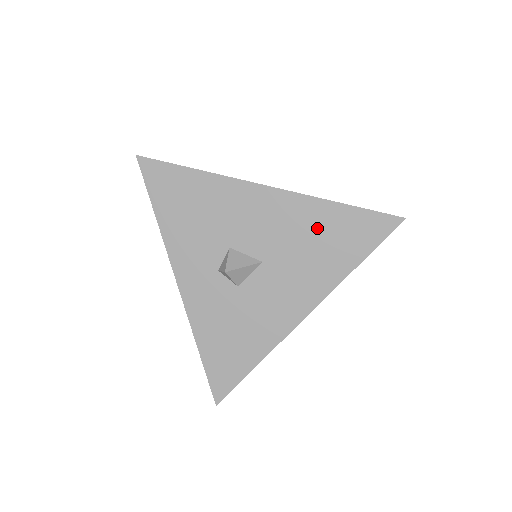
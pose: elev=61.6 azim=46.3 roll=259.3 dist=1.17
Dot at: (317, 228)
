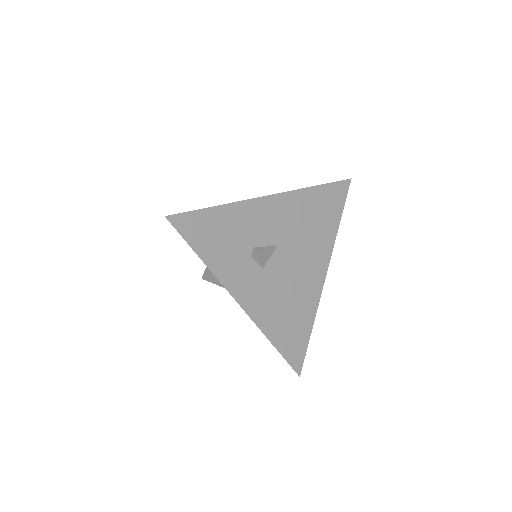
Dot at: occluded
